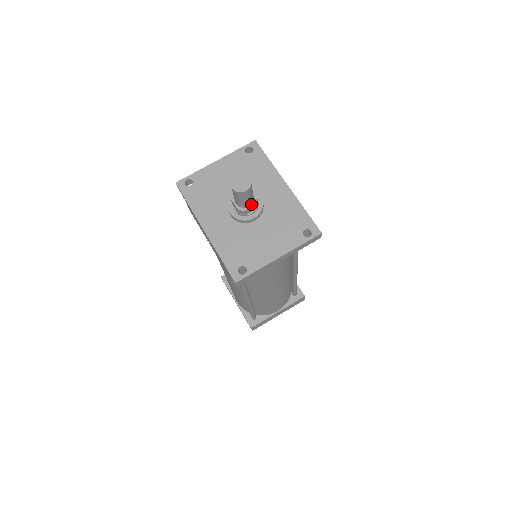
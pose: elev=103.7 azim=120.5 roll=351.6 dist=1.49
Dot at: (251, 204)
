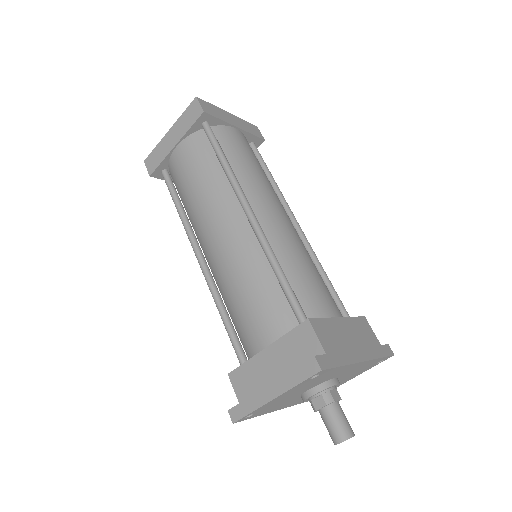
Dot at: occluded
